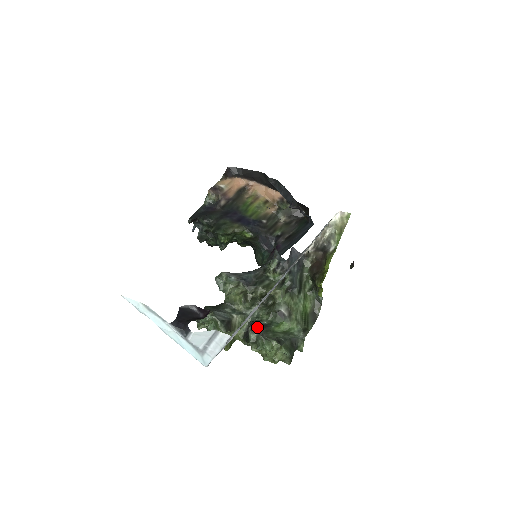
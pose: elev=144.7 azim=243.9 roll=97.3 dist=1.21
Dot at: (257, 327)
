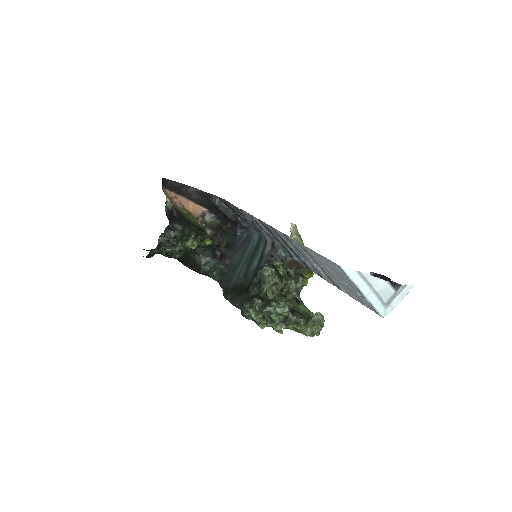
Dot at: (292, 311)
